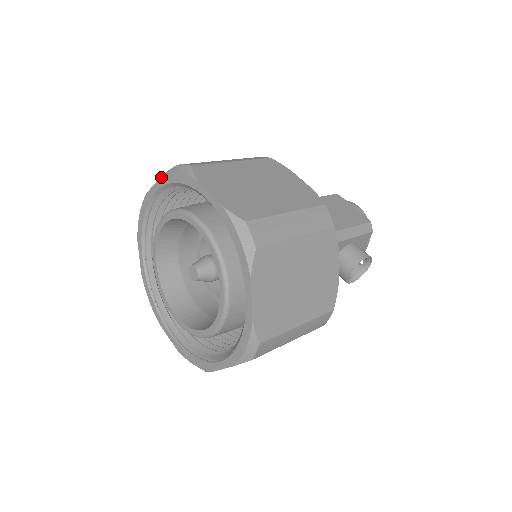
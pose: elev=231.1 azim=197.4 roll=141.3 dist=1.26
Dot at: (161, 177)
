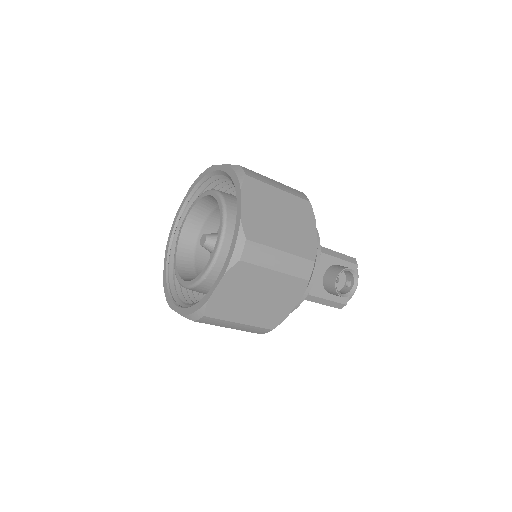
Dot at: (190, 188)
